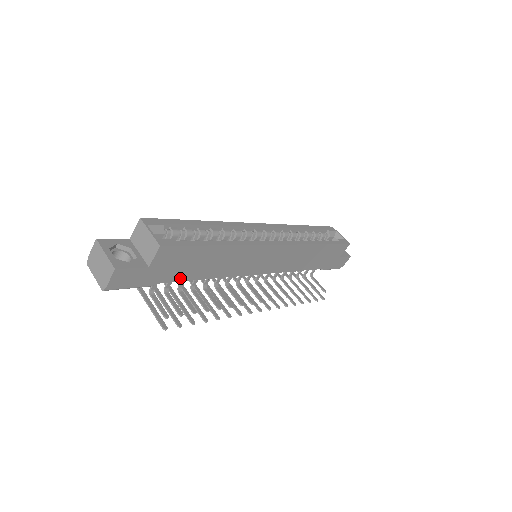
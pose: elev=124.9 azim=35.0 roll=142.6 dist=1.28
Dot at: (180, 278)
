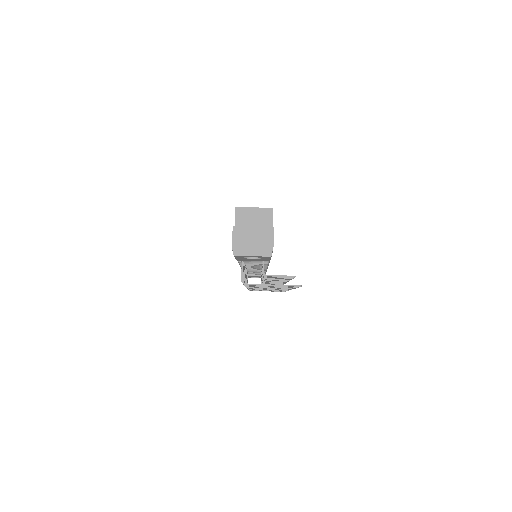
Dot at: occluded
